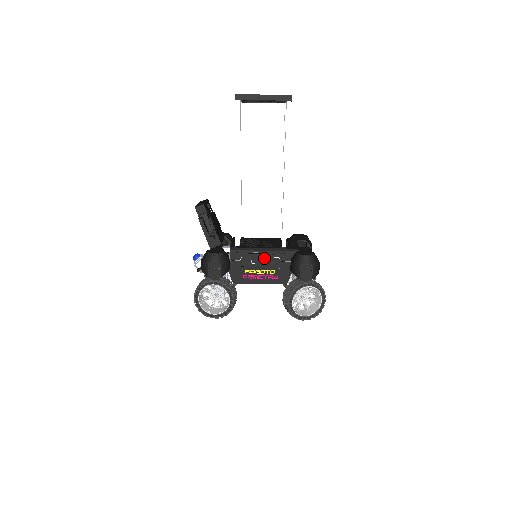
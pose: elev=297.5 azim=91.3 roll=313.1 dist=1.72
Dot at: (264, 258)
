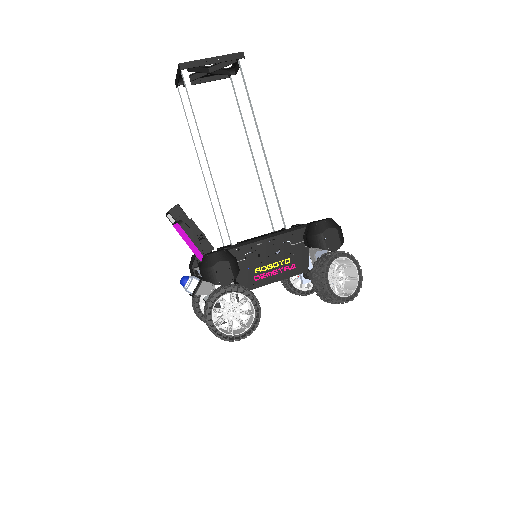
Dot at: (272, 246)
